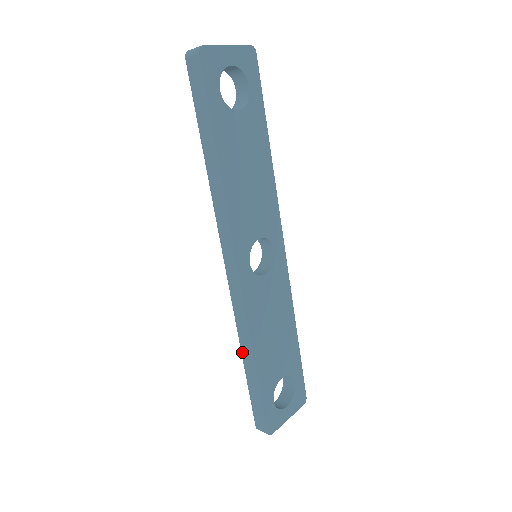
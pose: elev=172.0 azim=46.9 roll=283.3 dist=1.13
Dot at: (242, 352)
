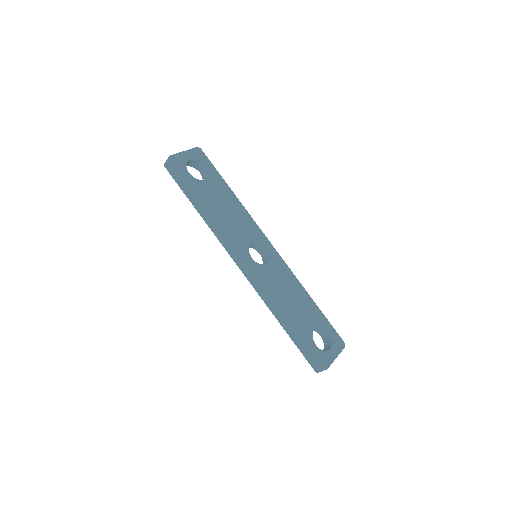
Dot at: (277, 319)
